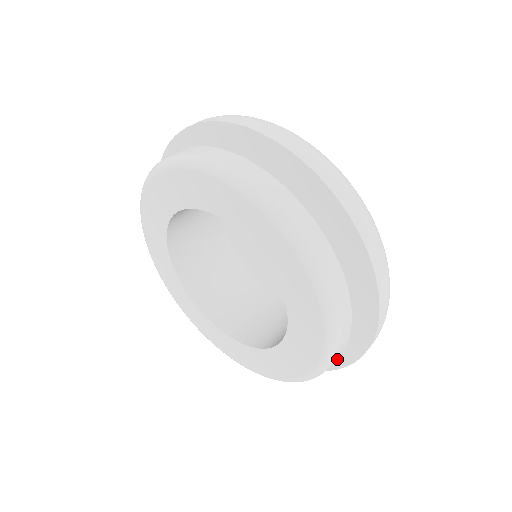
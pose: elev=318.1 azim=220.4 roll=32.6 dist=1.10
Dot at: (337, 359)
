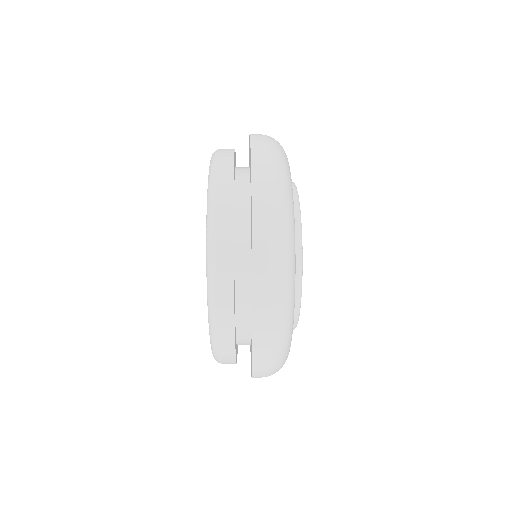
Dot at: occluded
